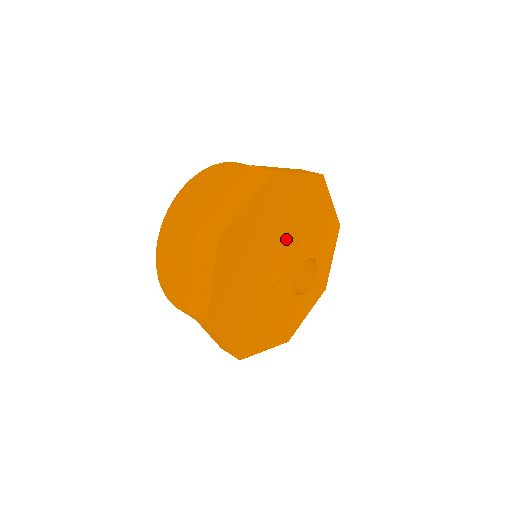
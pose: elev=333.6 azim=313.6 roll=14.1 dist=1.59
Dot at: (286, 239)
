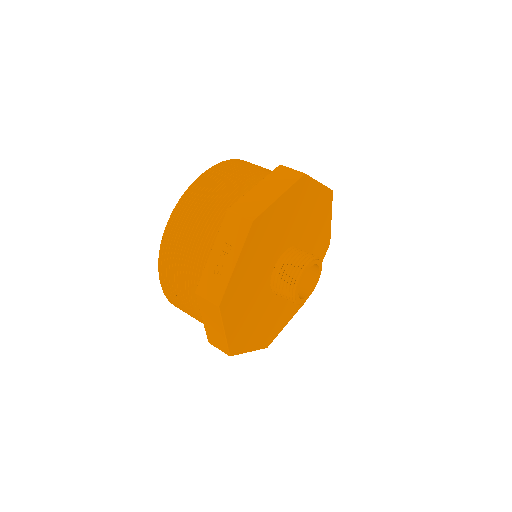
Dot at: (294, 243)
